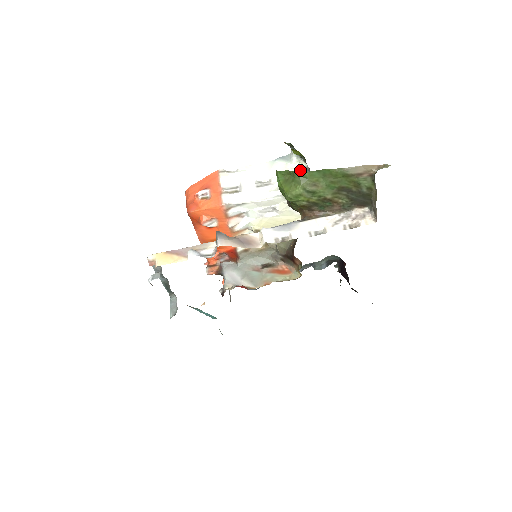
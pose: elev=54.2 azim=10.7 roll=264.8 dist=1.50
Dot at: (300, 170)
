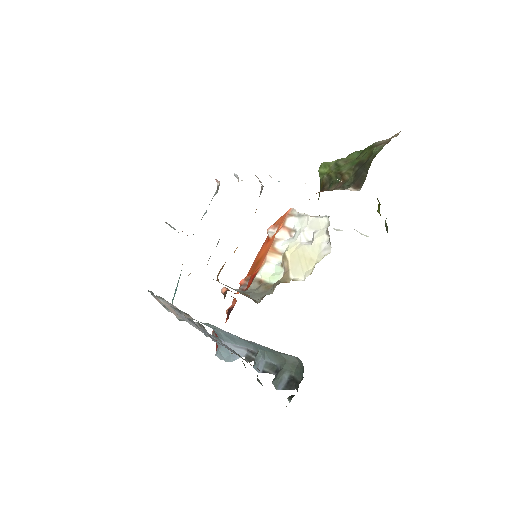
Dot at: occluded
